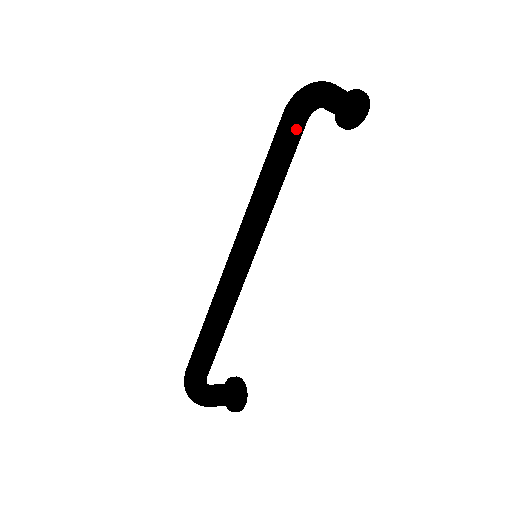
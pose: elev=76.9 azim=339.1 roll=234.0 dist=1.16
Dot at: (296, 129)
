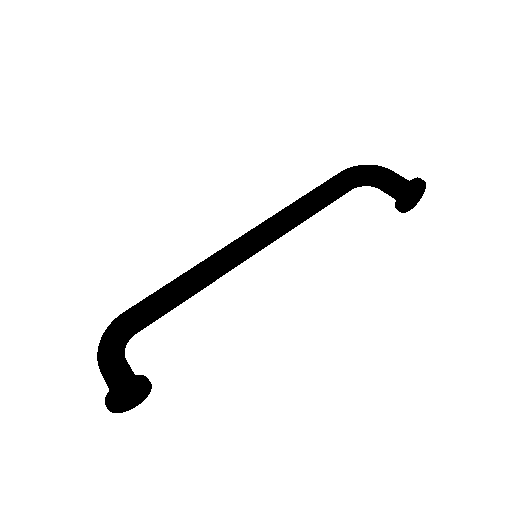
Dot at: (337, 177)
